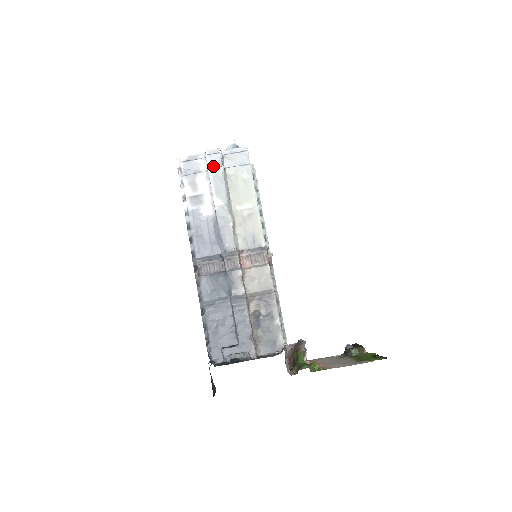
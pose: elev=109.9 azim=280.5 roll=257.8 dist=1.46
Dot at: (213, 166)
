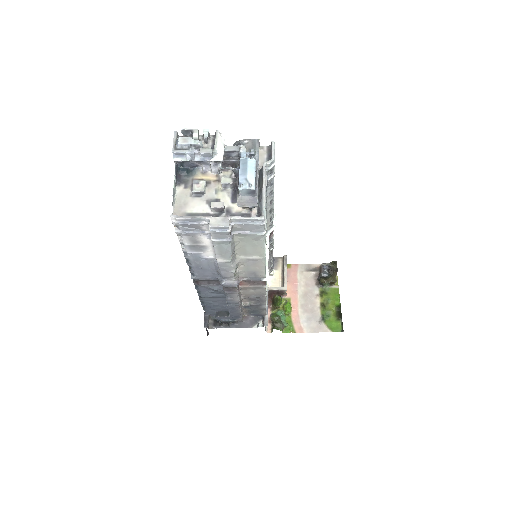
Dot at: (218, 238)
